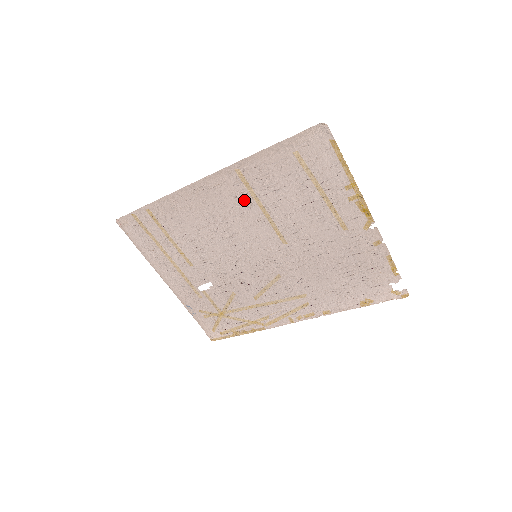
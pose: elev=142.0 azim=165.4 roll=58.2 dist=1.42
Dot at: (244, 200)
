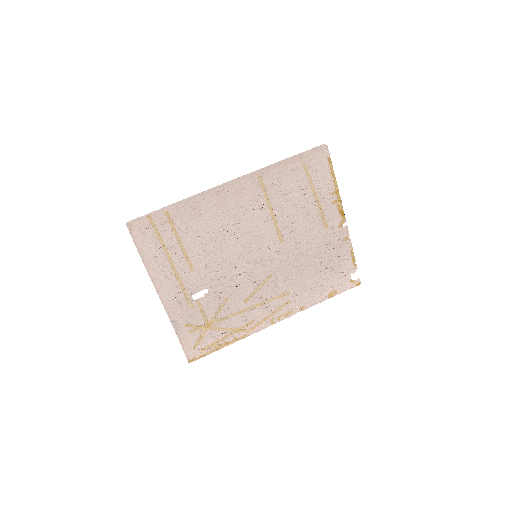
Dot at: (258, 202)
